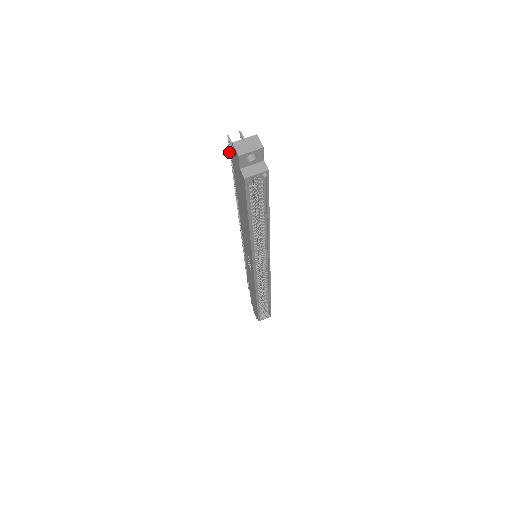
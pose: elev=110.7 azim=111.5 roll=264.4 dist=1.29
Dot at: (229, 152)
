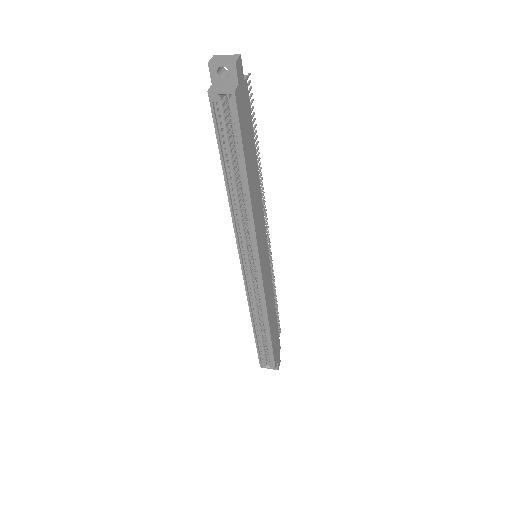
Dot at: occluded
